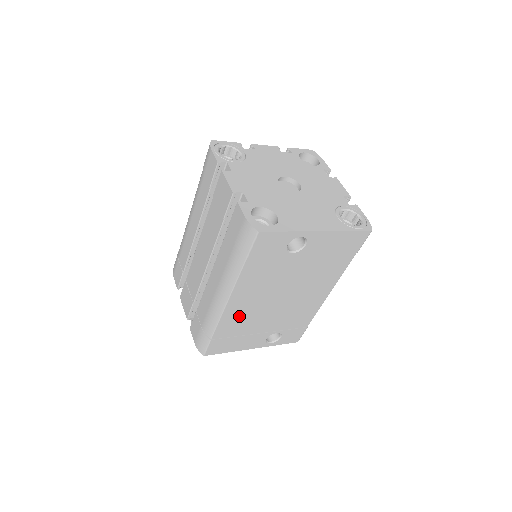
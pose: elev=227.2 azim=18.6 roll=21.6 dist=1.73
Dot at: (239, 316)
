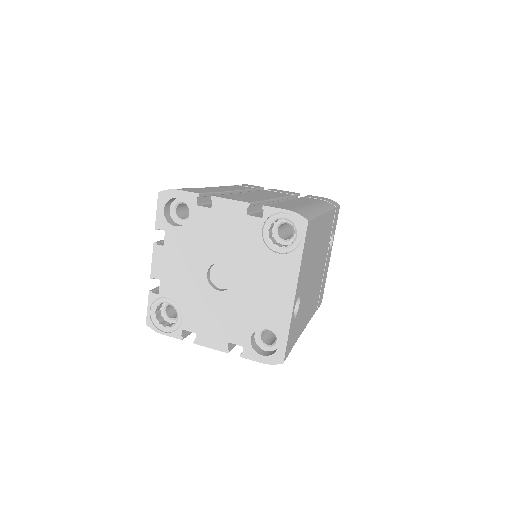
Dot at: (313, 302)
